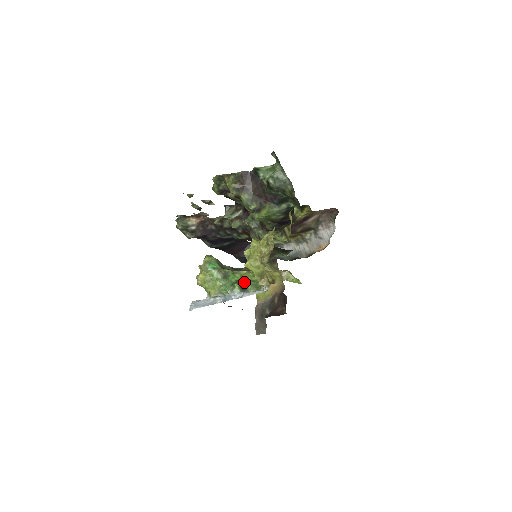
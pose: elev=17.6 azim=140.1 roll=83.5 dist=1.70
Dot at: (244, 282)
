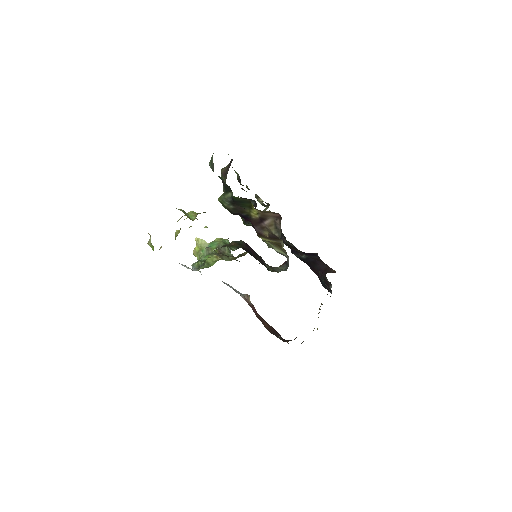
Dot at: (204, 262)
